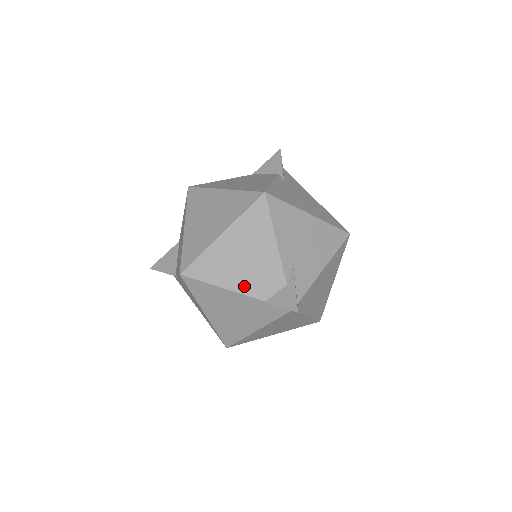
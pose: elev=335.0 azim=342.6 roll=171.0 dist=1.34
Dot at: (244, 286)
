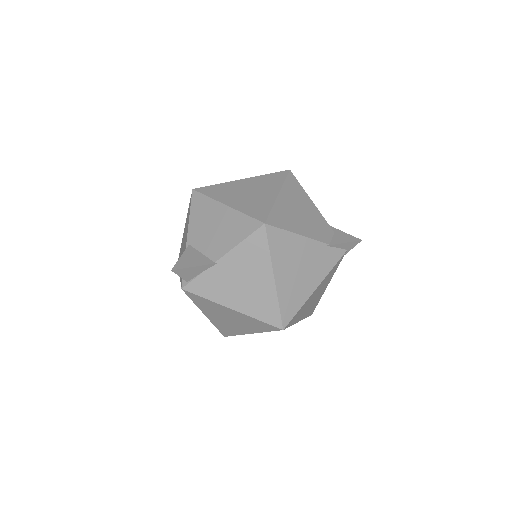
Dot at: (312, 233)
